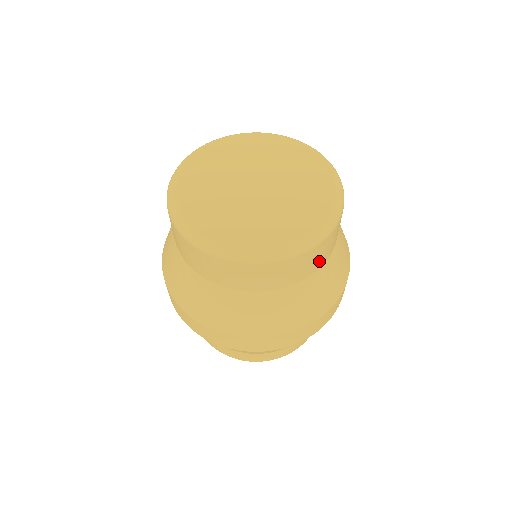
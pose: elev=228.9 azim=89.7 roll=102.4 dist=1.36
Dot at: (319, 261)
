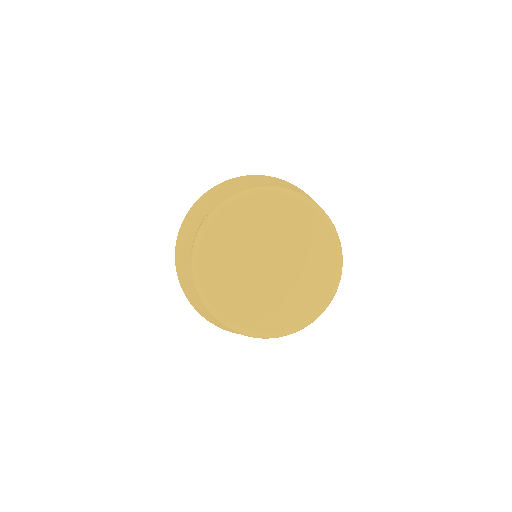
Dot at: occluded
